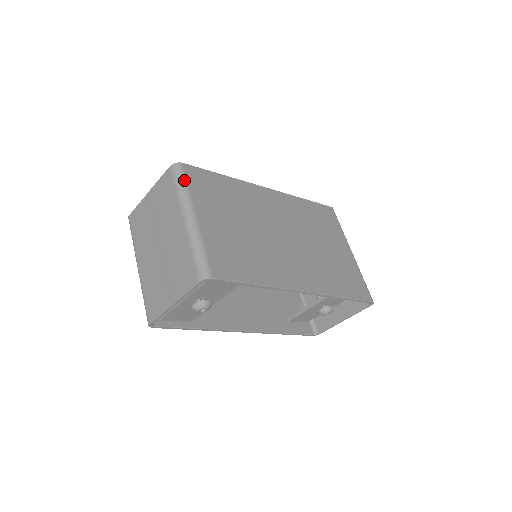
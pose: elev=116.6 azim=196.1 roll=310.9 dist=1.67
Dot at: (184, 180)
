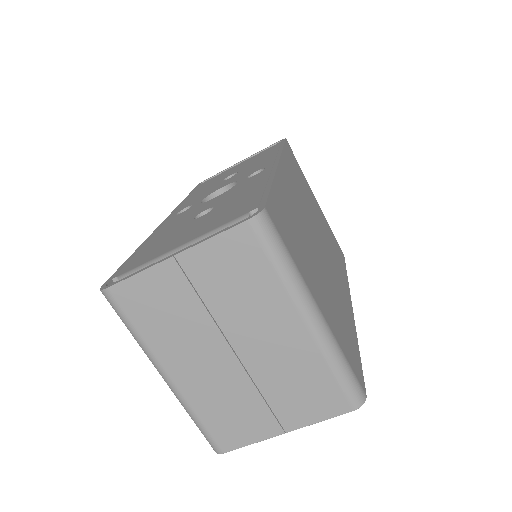
Dot at: (283, 246)
